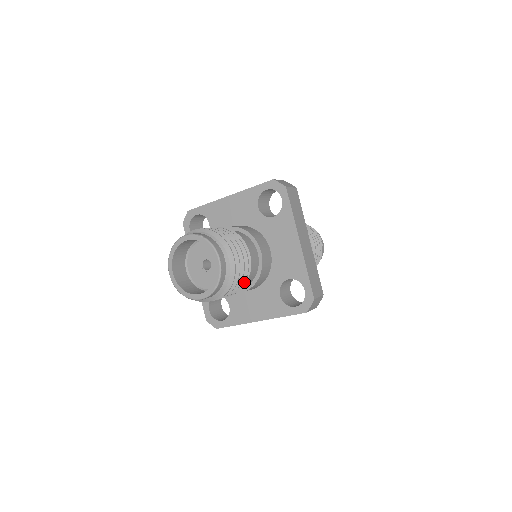
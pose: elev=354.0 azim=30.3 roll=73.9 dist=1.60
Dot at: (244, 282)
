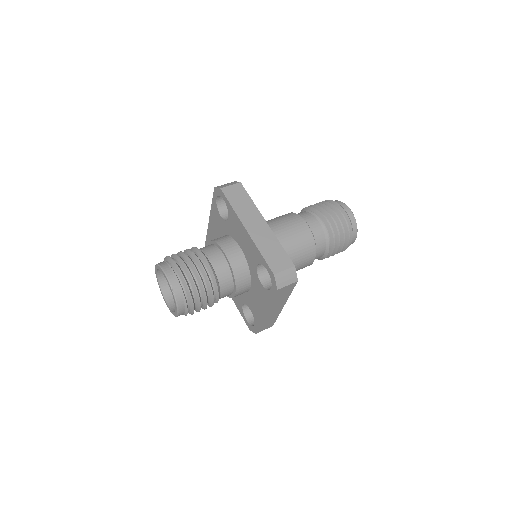
Dot at: occluded
